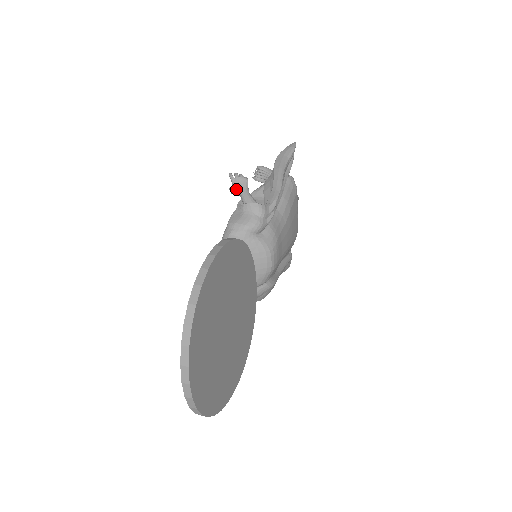
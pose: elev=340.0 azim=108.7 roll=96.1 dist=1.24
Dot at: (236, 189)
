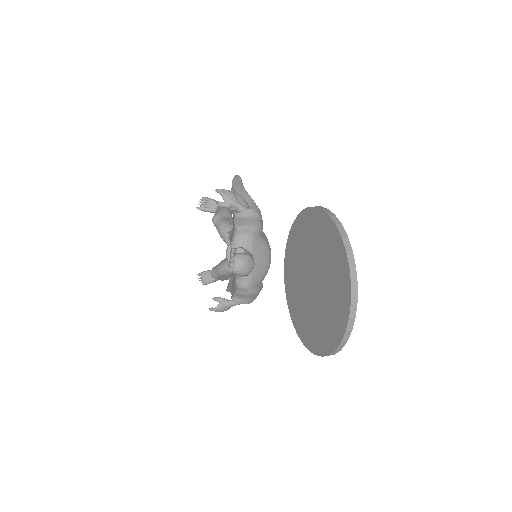
Dot at: (228, 201)
